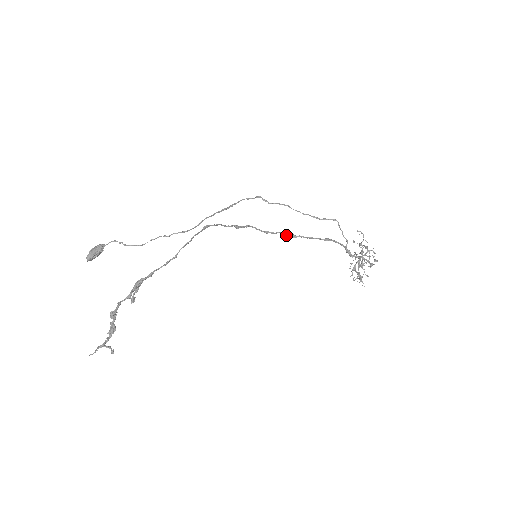
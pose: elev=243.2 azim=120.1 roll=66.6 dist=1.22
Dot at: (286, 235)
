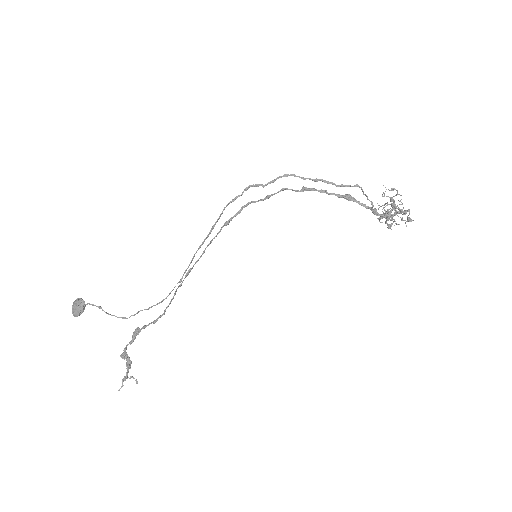
Dot at: occluded
